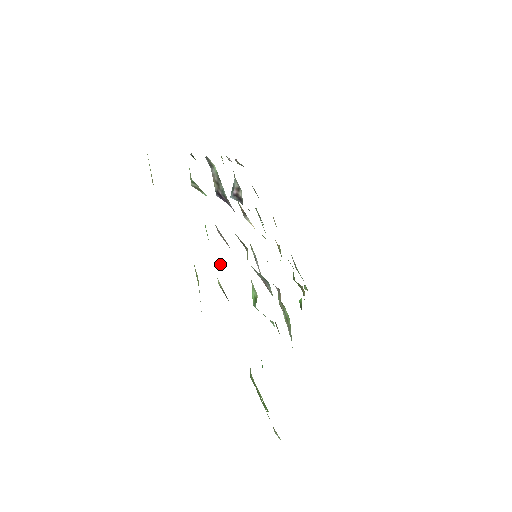
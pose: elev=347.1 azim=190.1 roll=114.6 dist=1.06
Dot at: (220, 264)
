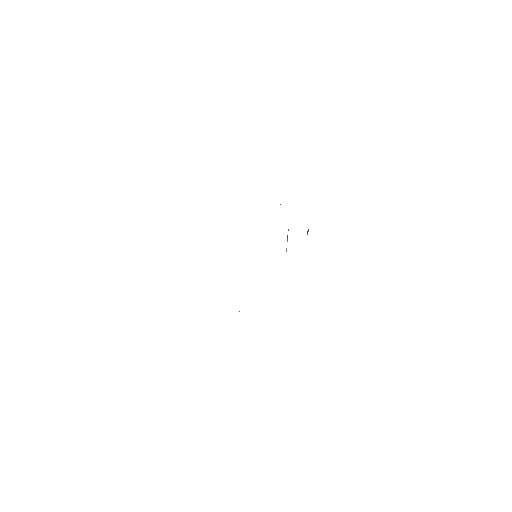
Dot at: occluded
